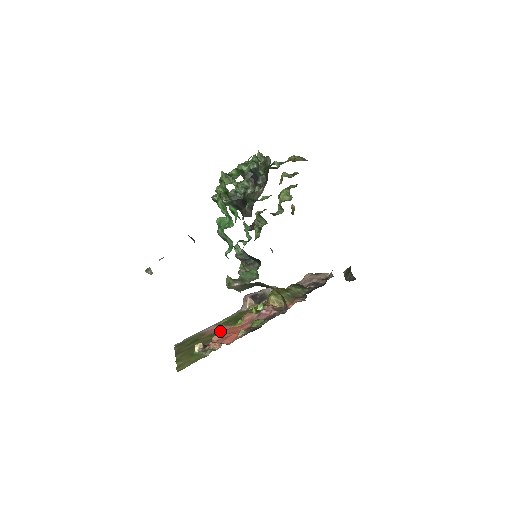
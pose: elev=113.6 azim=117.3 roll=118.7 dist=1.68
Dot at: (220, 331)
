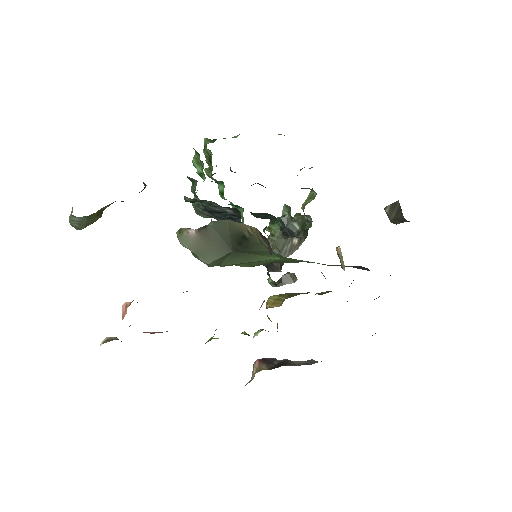
Dot at: occluded
